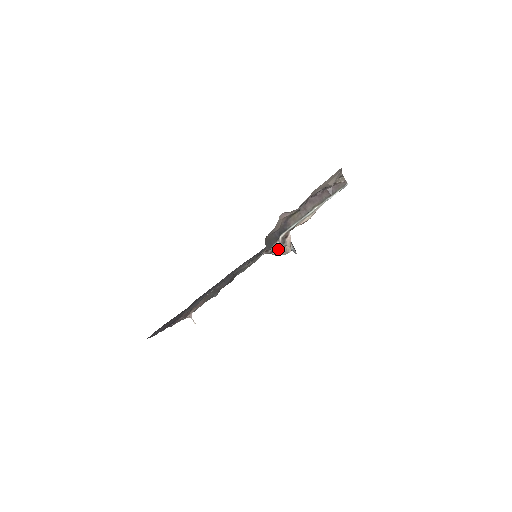
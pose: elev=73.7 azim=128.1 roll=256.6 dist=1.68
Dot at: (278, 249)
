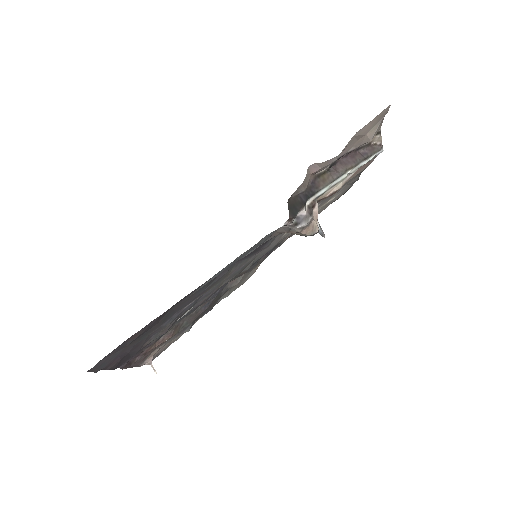
Dot at: (304, 221)
